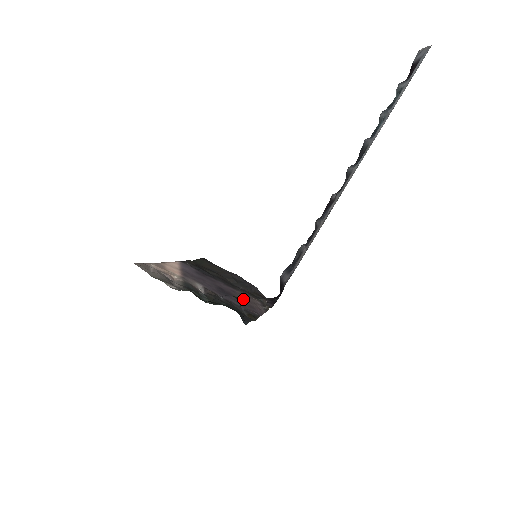
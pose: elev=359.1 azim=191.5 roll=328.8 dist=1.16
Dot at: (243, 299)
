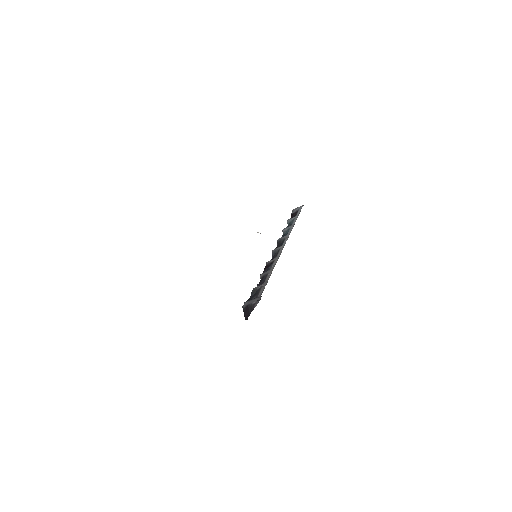
Dot at: occluded
